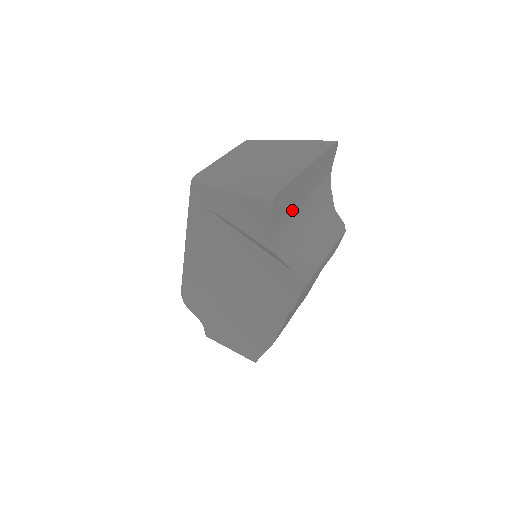
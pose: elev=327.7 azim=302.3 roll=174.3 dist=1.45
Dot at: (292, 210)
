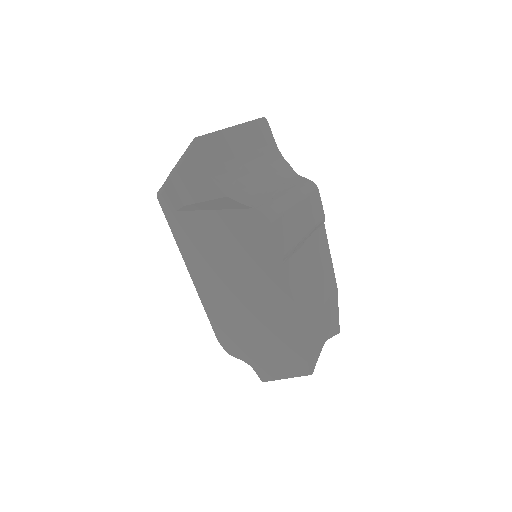
Dot at: (233, 165)
